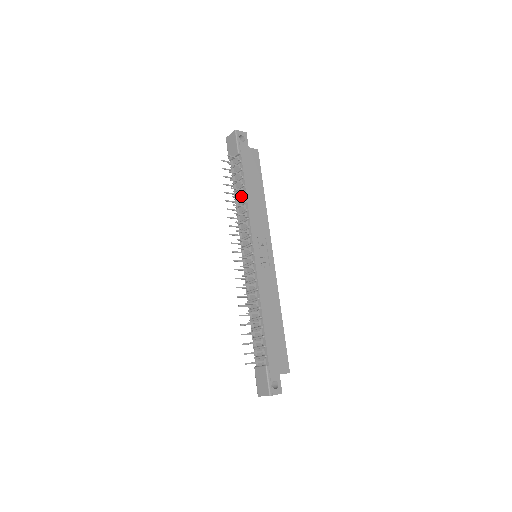
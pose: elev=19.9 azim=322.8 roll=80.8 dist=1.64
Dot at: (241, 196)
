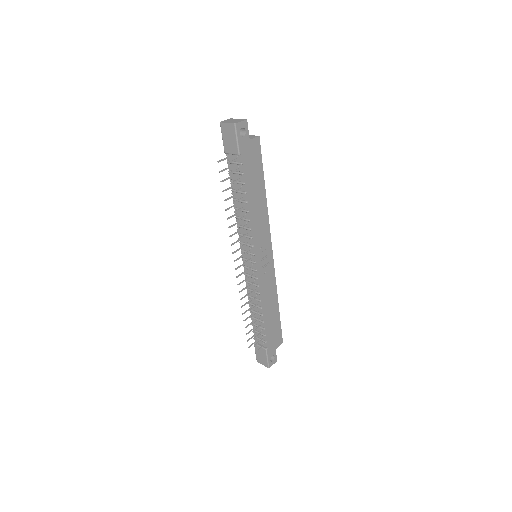
Dot at: (242, 202)
